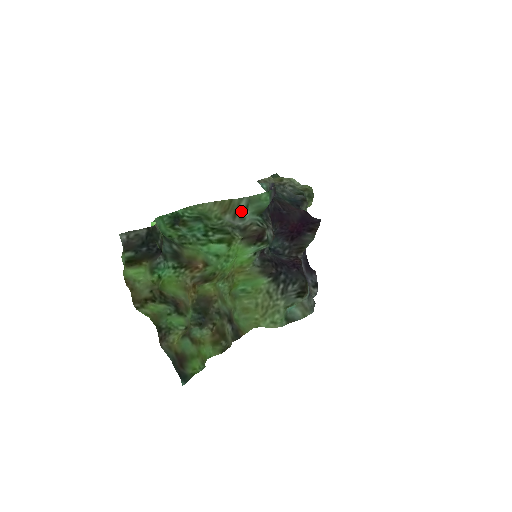
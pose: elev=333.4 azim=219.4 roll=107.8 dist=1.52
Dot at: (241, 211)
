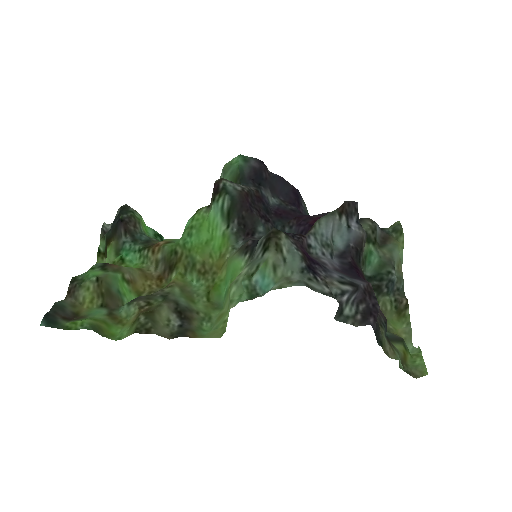
Dot at: occluded
